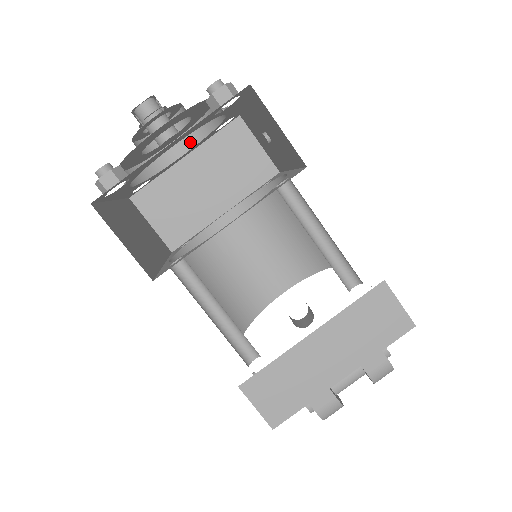
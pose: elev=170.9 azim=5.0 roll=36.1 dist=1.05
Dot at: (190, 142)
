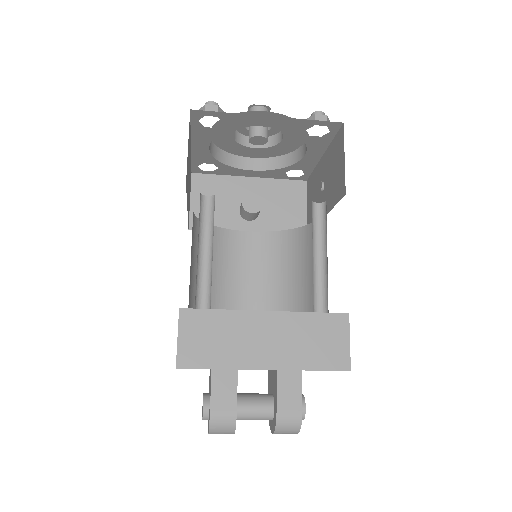
Dot at: (264, 166)
